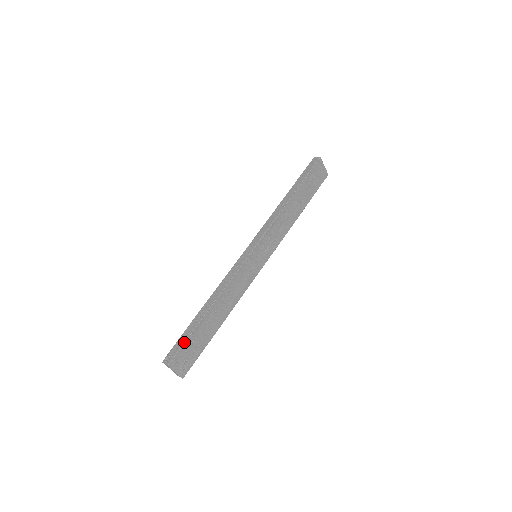
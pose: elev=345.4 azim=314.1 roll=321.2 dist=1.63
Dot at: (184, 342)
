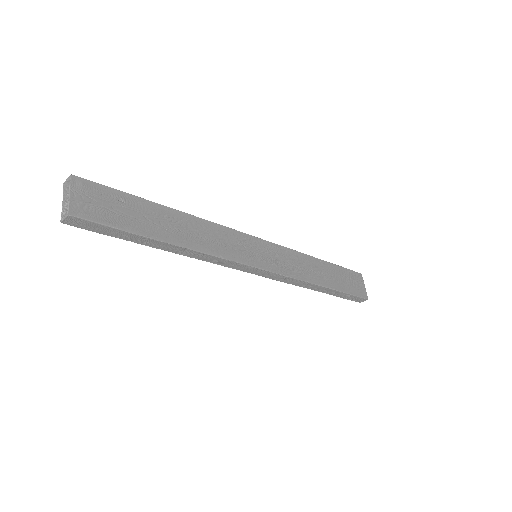
Dot at: occluded
